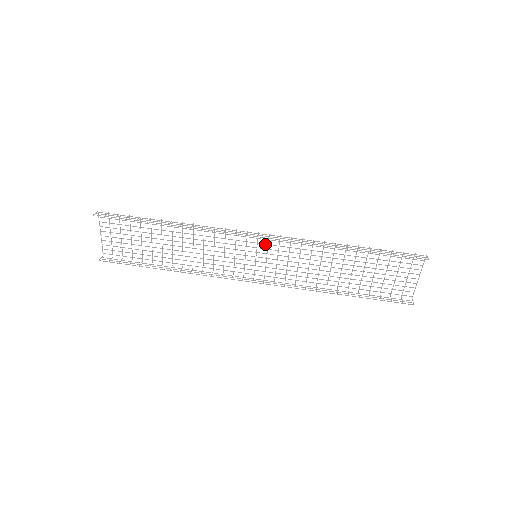
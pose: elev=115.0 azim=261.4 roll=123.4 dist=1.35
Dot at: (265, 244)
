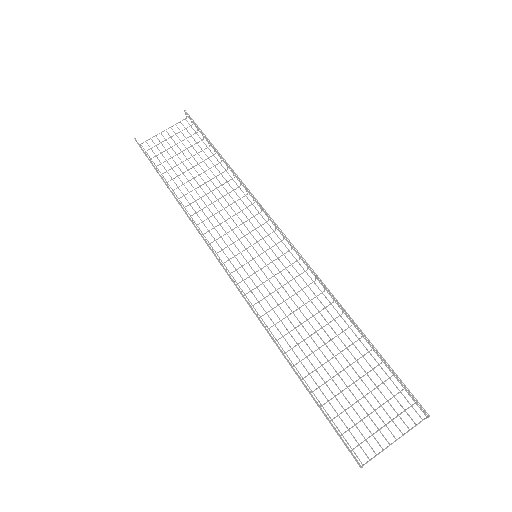
Dot at: occluded
